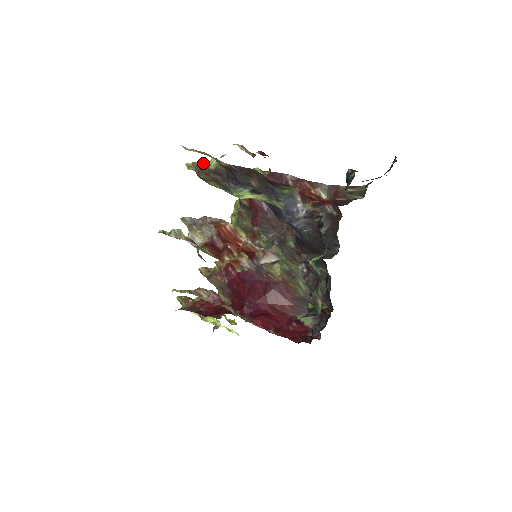
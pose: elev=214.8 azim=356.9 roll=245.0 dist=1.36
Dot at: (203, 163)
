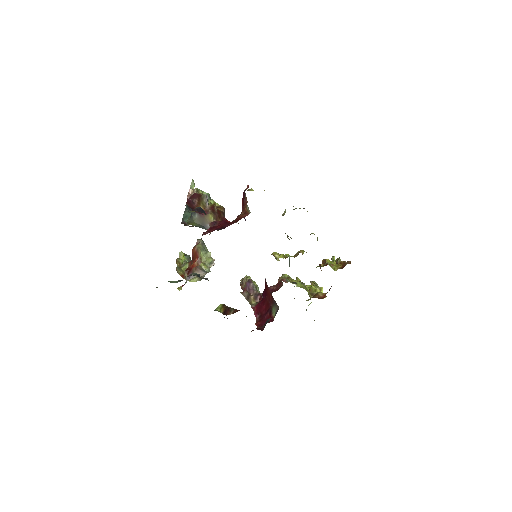
Dot at: occluded
